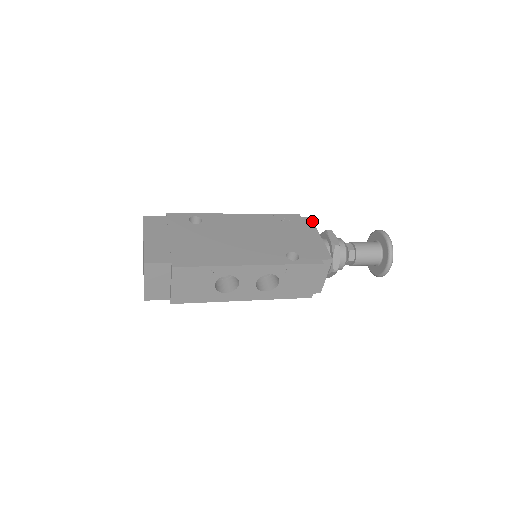
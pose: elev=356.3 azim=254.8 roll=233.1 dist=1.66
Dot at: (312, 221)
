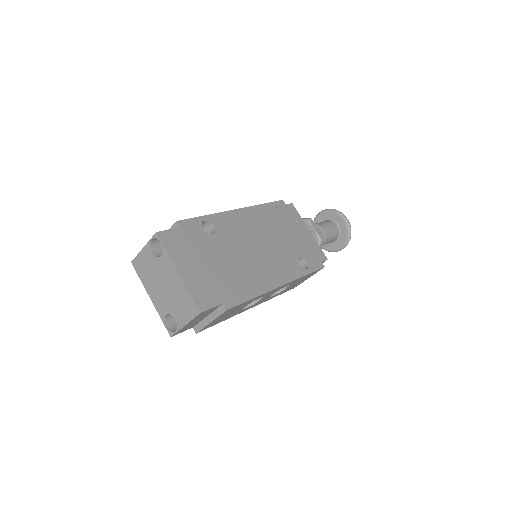
Dot at: (295, 209)
